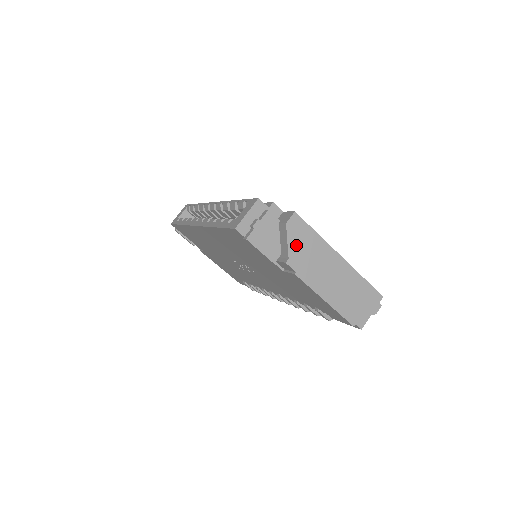
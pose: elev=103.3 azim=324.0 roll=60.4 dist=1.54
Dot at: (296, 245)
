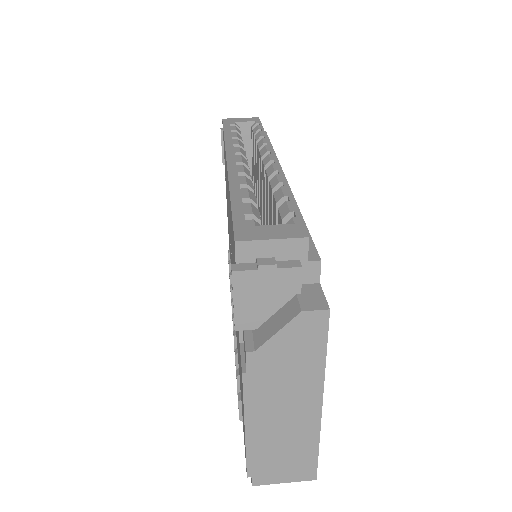
Dot at: (283, 346)
